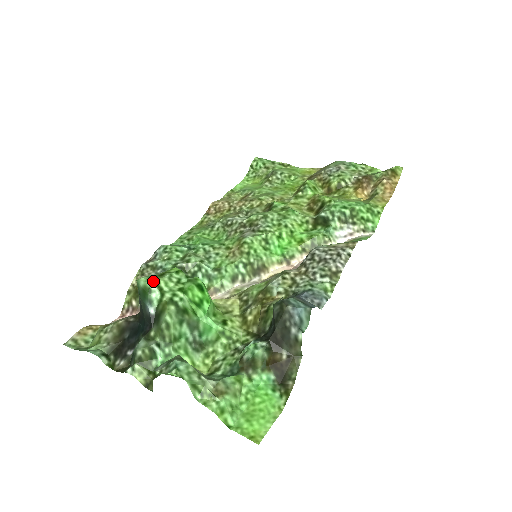
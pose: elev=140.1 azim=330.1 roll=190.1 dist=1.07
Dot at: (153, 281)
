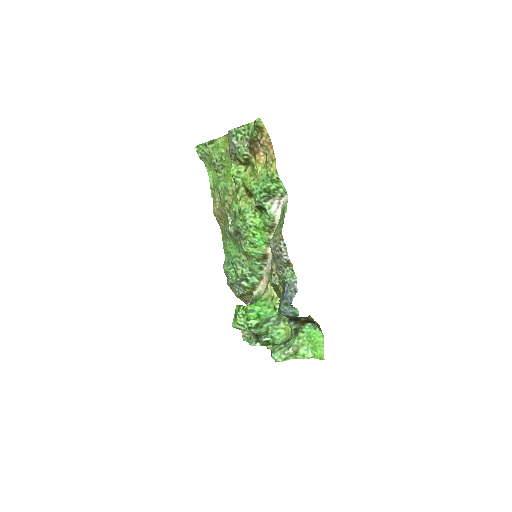
Dot at: (236, 325)
